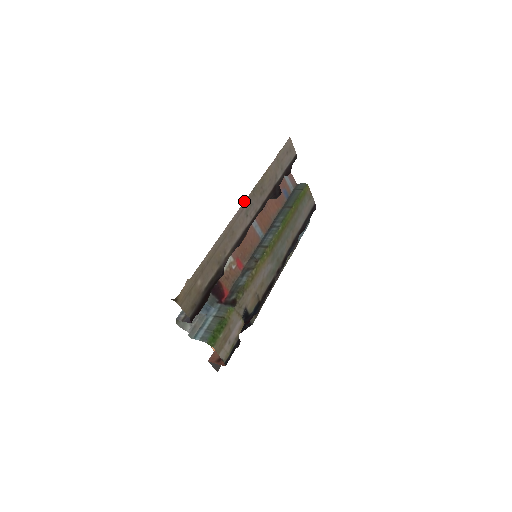
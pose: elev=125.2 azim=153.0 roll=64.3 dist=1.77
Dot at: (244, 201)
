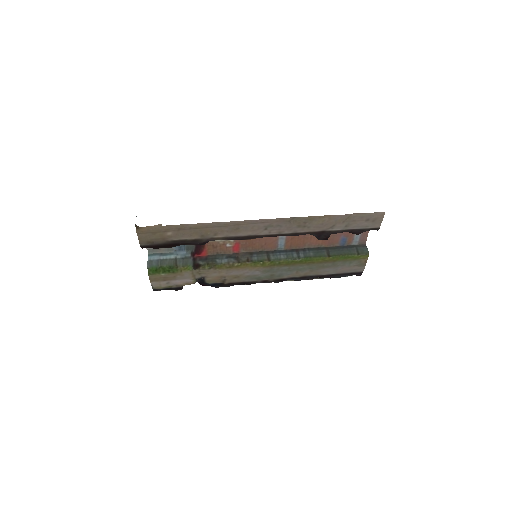
Dot at: occluded
